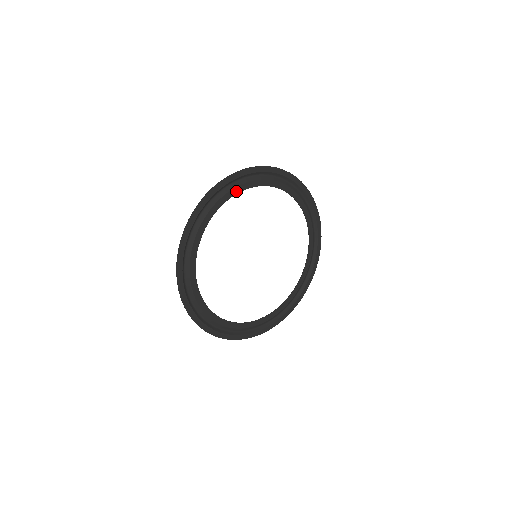
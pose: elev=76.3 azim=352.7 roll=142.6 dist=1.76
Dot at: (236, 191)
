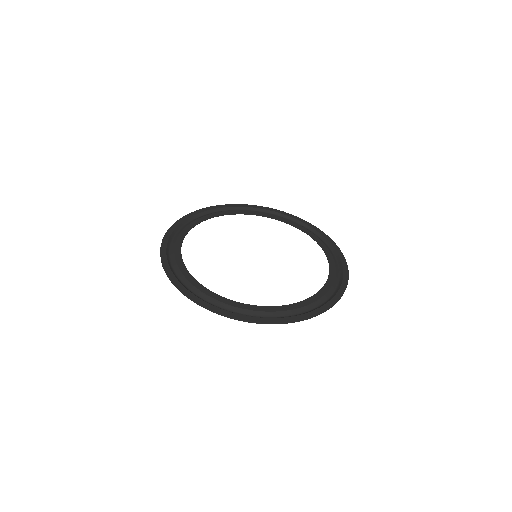
Dot at: (182, 238)
